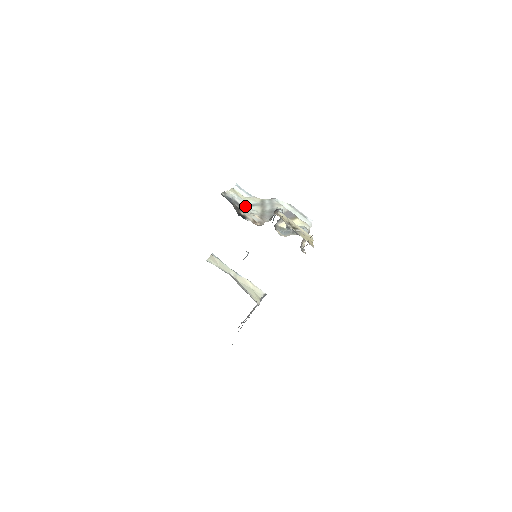
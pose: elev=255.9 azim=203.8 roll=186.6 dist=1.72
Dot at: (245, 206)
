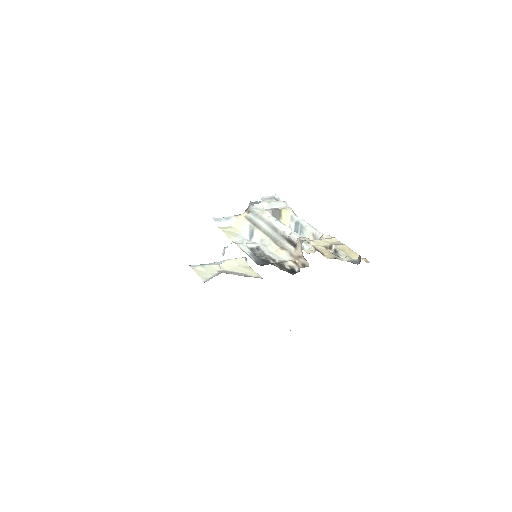
Dot at: (256, 244)
